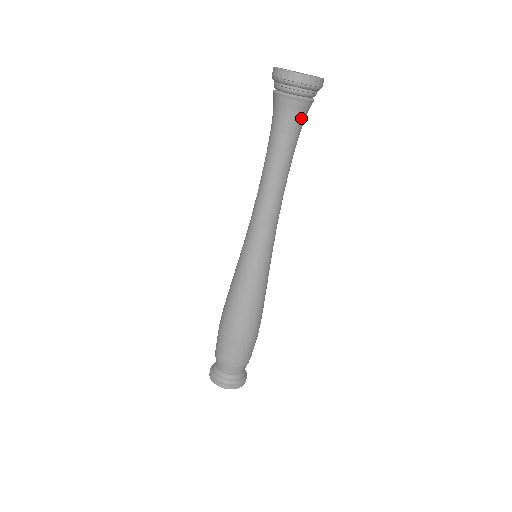
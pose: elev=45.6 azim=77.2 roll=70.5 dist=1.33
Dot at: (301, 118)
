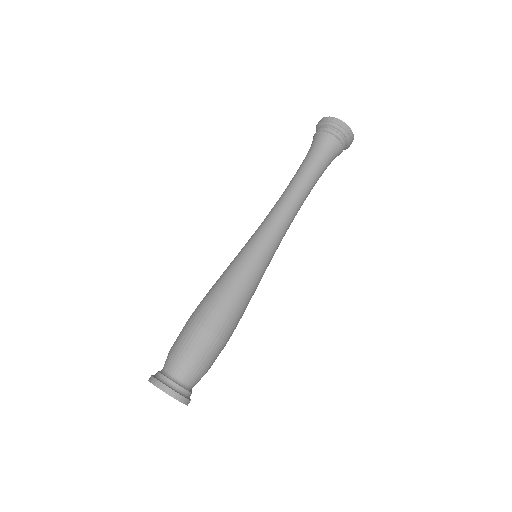
Dot at: (333, 157)
